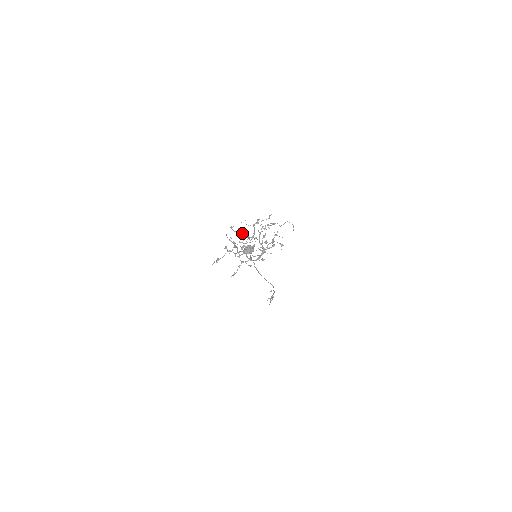
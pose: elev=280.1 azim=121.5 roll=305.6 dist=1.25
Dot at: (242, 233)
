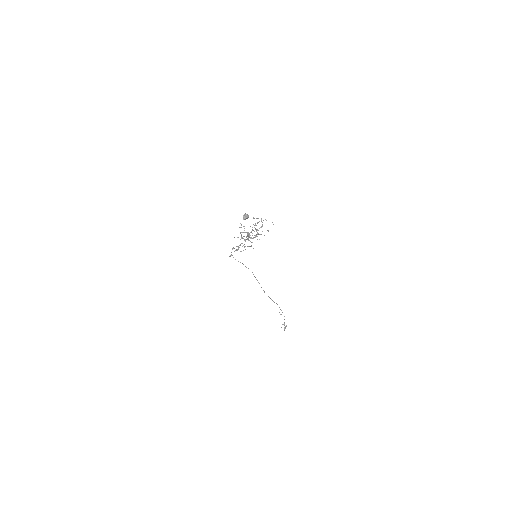
Dot at: (241, 237)
